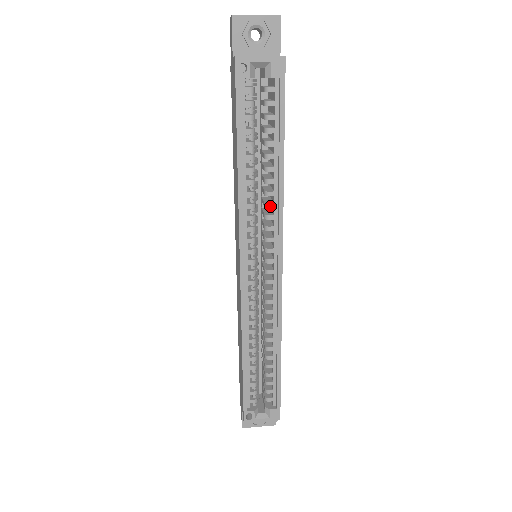
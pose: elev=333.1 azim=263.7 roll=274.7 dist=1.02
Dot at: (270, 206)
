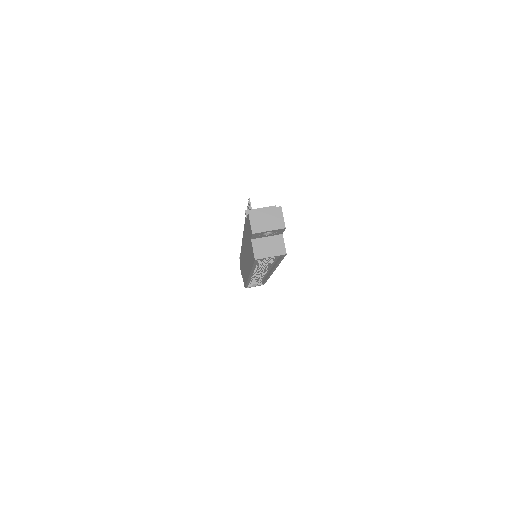
Dot at: occluded
